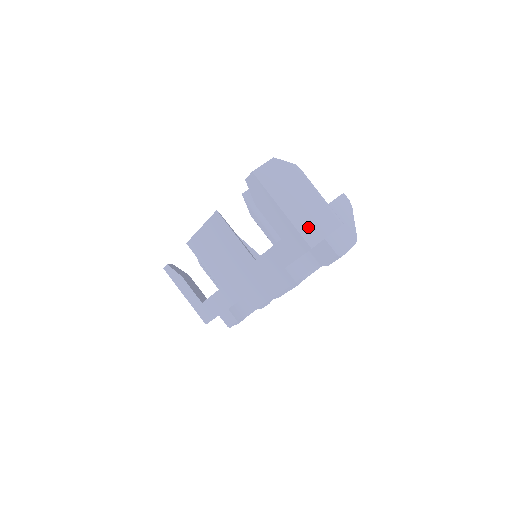
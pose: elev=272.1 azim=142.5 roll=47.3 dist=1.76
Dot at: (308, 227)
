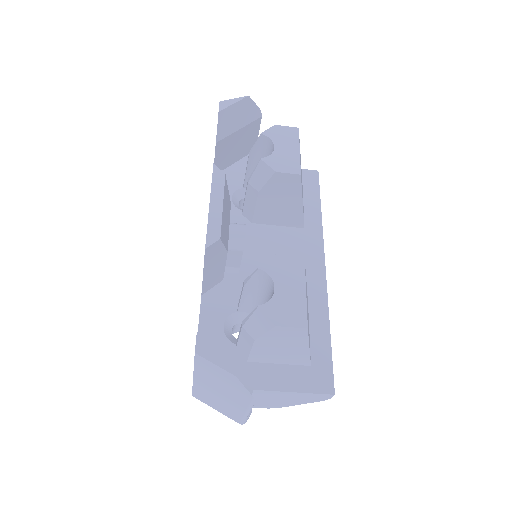
Dot at: (205, 397)
